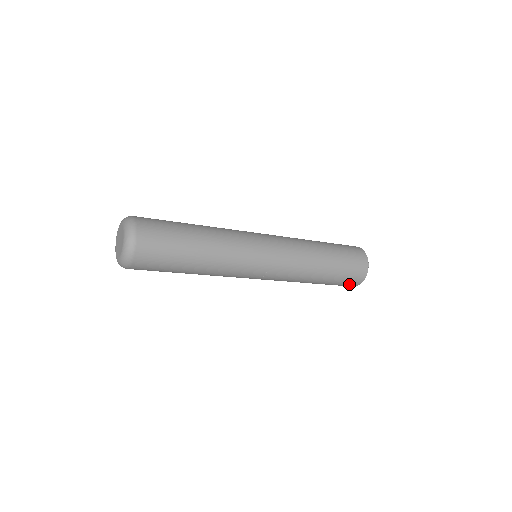
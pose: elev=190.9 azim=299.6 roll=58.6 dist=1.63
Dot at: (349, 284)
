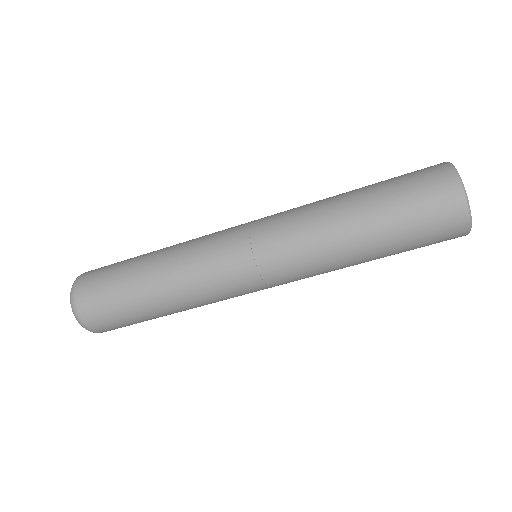
Dot at: (433, 185)
